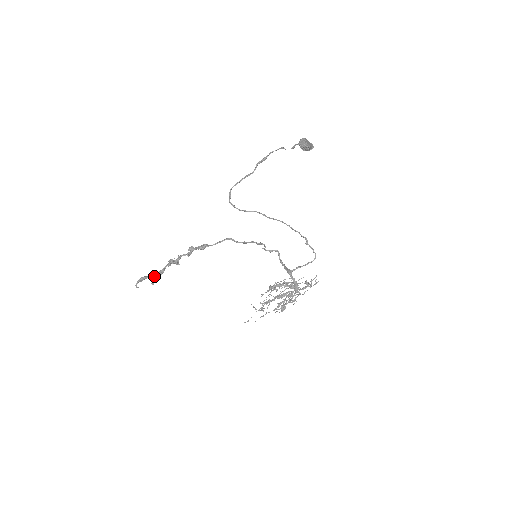
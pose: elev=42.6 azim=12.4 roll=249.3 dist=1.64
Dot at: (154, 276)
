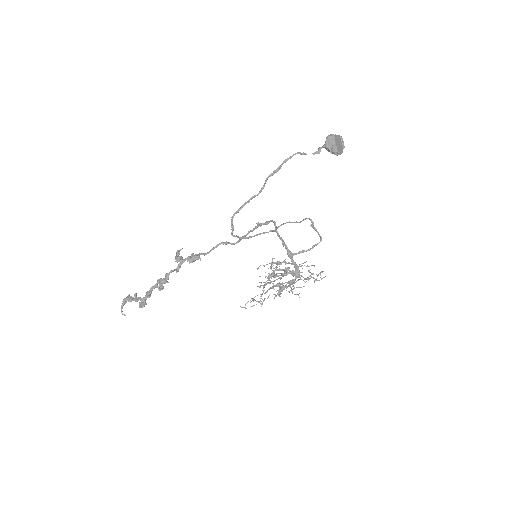
Dot at: occluded
